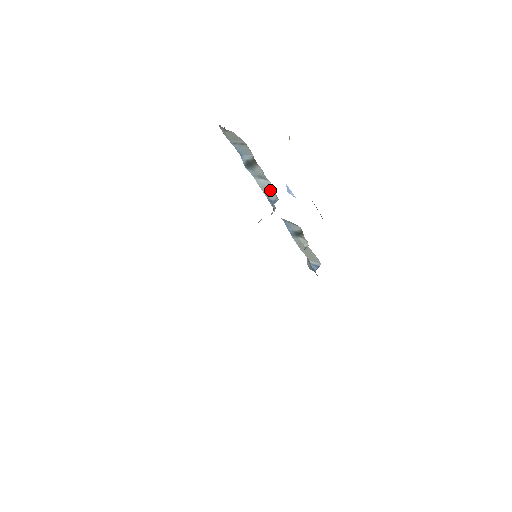
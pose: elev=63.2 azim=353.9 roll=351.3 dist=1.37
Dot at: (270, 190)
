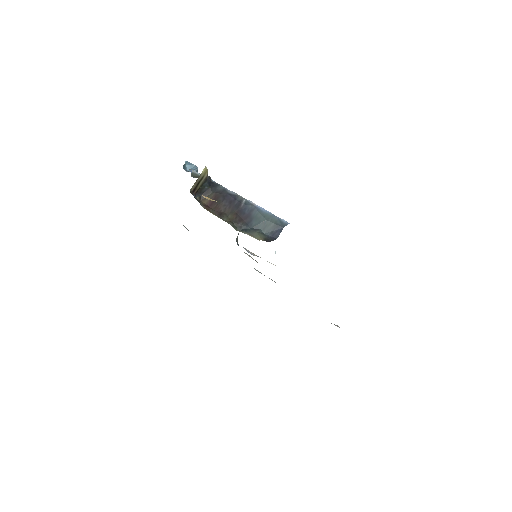
Dot at: occluded
